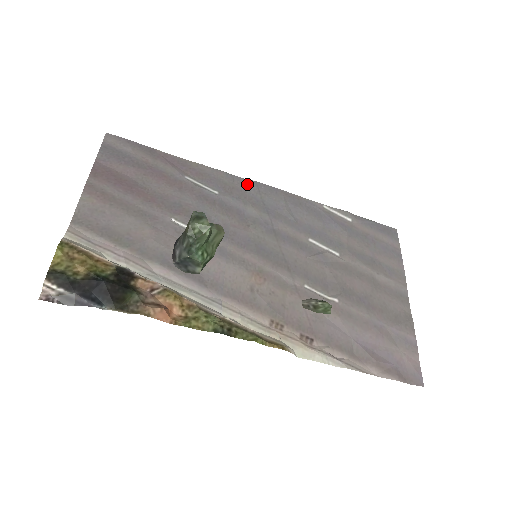
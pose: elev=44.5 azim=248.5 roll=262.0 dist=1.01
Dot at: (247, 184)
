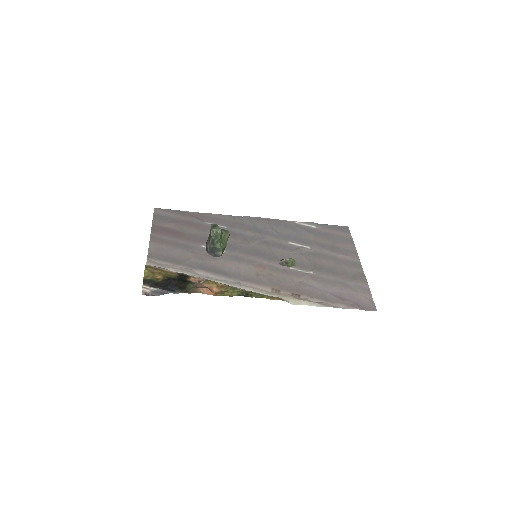
Dot at: (243, 219)
